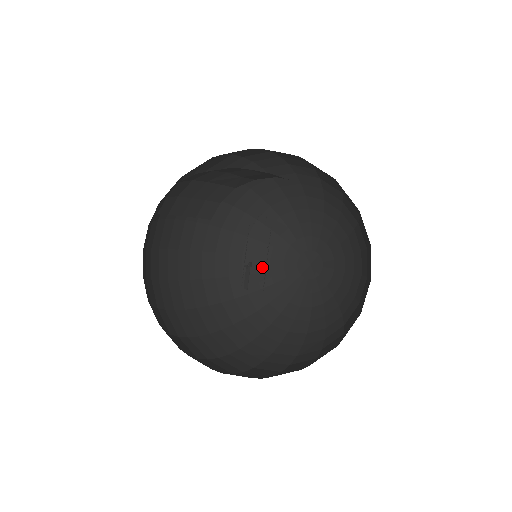
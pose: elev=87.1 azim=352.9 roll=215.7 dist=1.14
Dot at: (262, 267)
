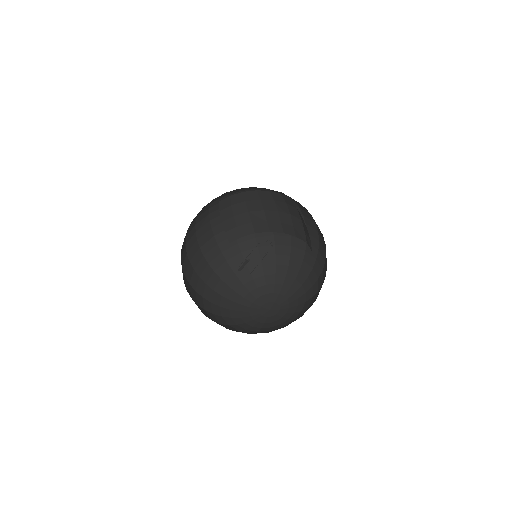
Dot at: (236, 299)
